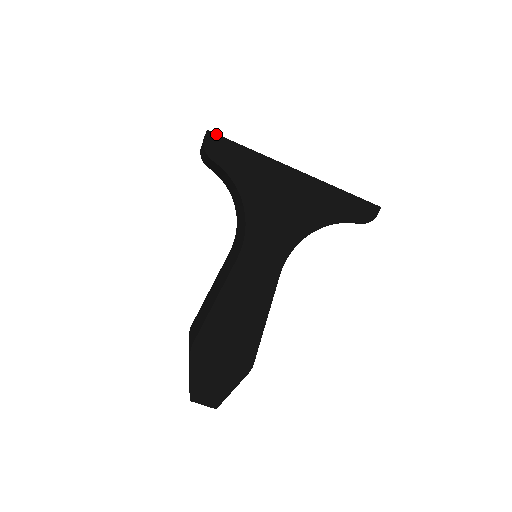
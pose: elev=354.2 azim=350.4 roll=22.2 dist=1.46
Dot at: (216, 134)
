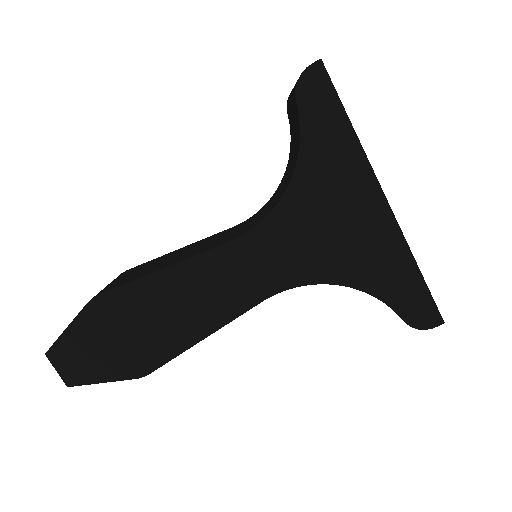
Dot at: (327, 73)
